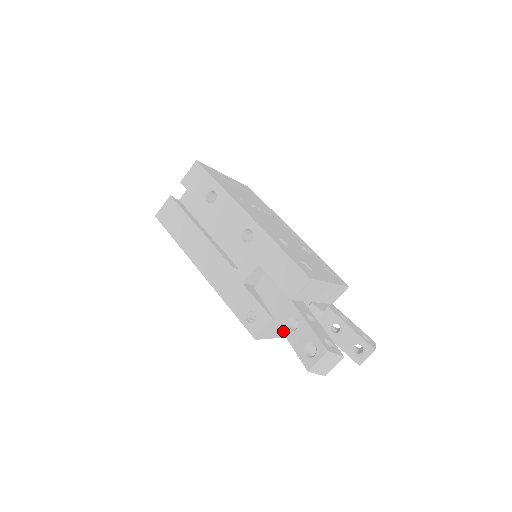
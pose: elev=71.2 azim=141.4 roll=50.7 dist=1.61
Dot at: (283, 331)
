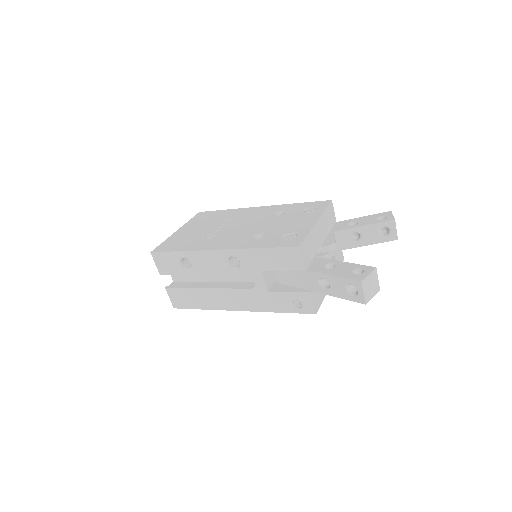
Dot at: occluded
